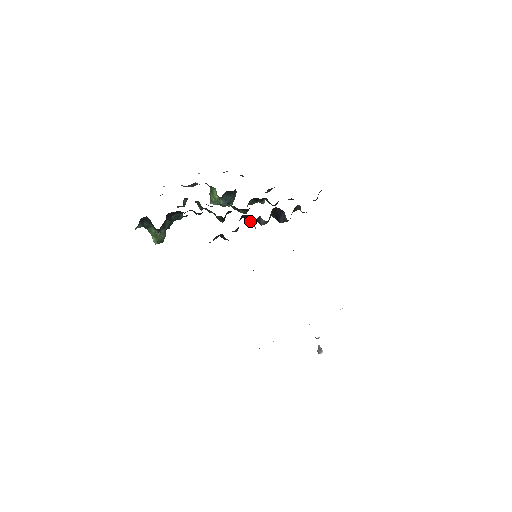
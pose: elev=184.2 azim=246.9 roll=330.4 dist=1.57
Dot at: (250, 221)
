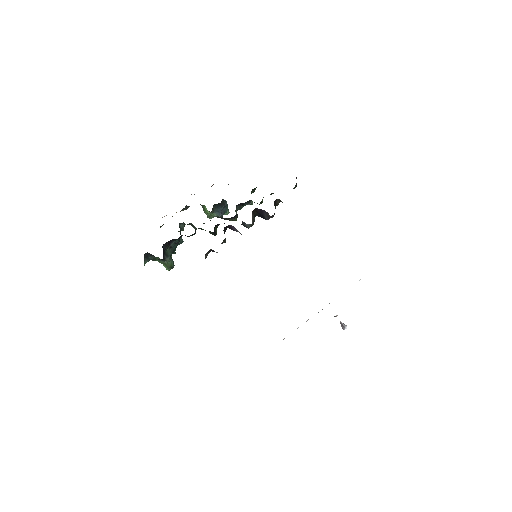
Dot at: (234, 229)
